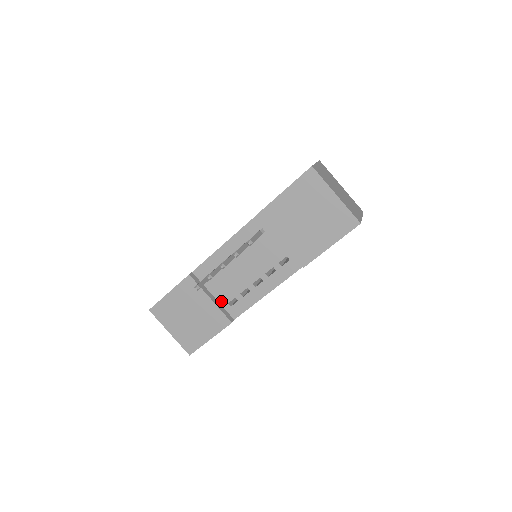
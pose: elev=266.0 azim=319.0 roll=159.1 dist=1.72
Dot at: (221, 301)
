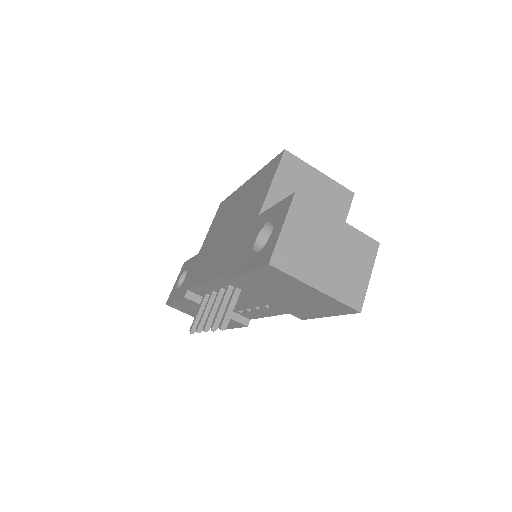
Dot at: occluded
